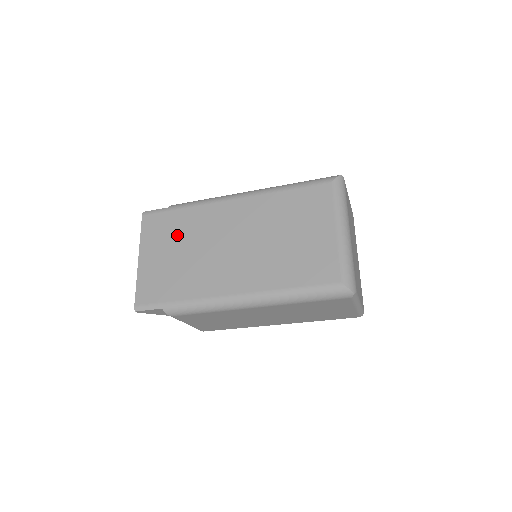
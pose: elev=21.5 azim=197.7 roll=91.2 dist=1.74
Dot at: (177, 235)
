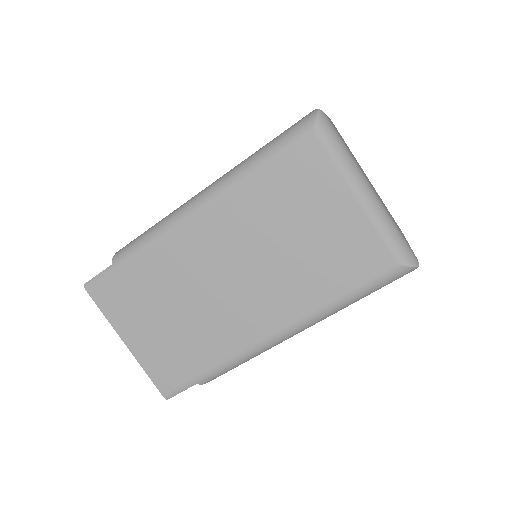
Dot at: (151, 296)
